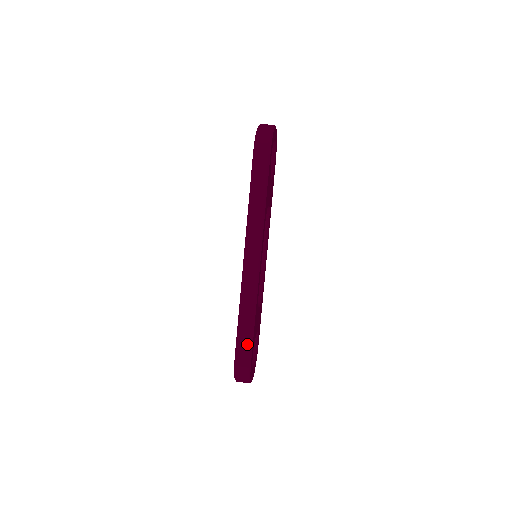
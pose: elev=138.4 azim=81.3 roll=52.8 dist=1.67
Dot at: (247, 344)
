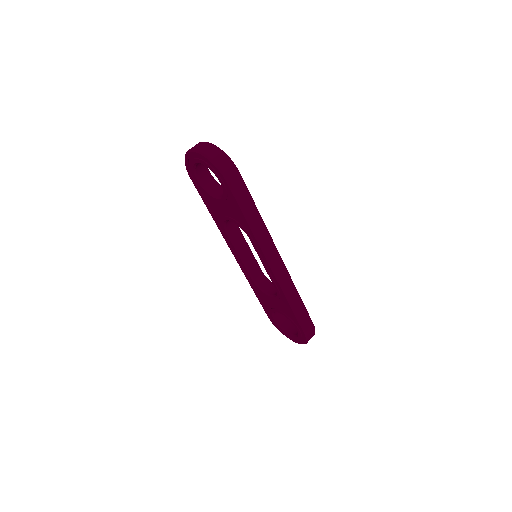
Dot at: (306, 317)
